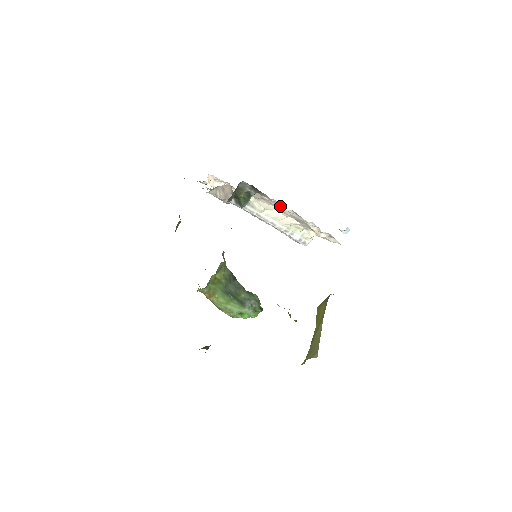
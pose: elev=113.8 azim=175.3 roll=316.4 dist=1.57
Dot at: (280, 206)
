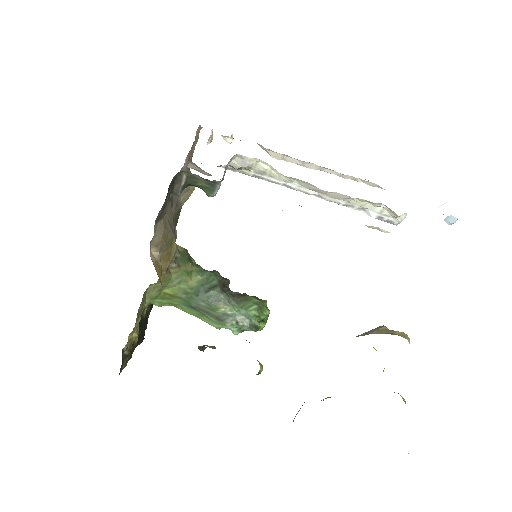
Dot at: occluded
